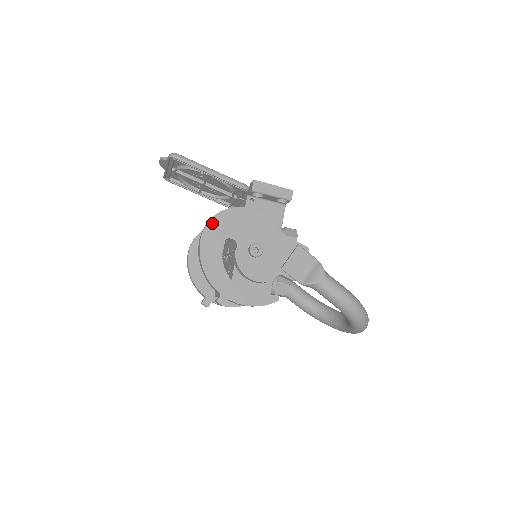
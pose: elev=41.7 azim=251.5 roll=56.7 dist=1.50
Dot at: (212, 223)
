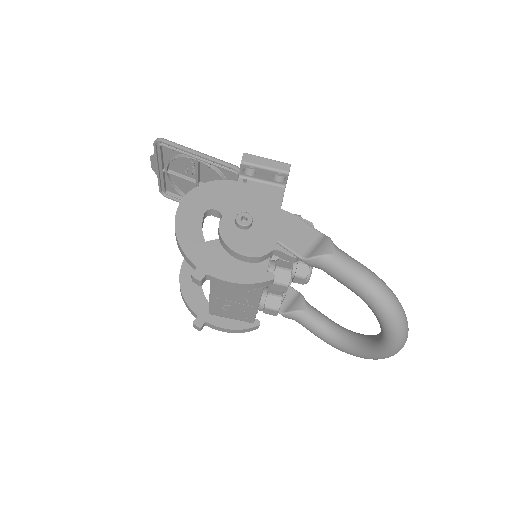
Dot at: (193, 194)
